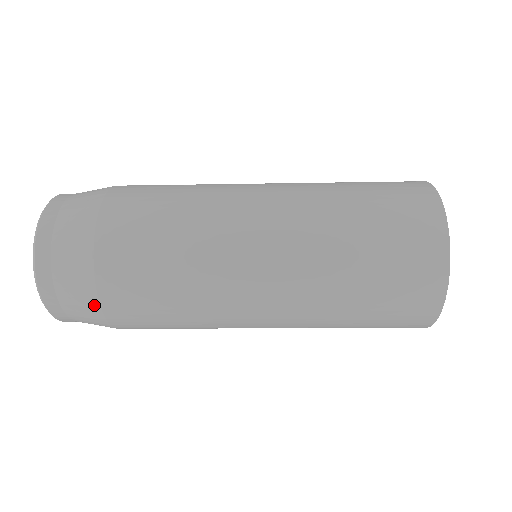
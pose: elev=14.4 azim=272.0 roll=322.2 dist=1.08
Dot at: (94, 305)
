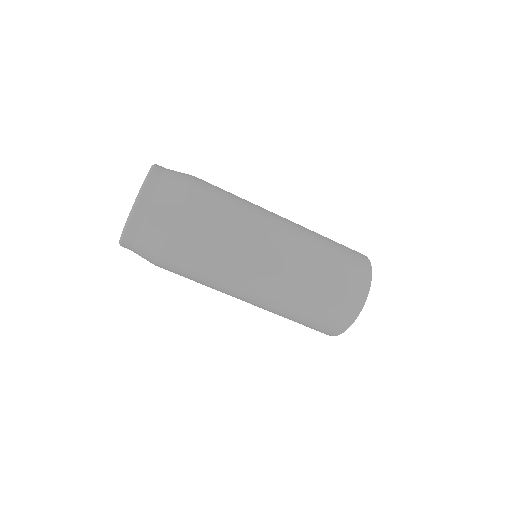
Dot at: (173, 216)
